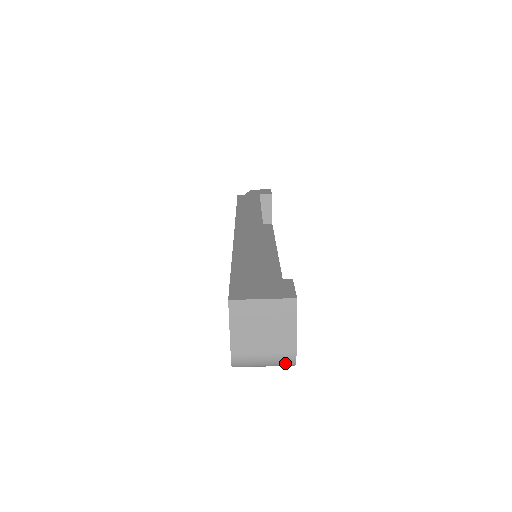
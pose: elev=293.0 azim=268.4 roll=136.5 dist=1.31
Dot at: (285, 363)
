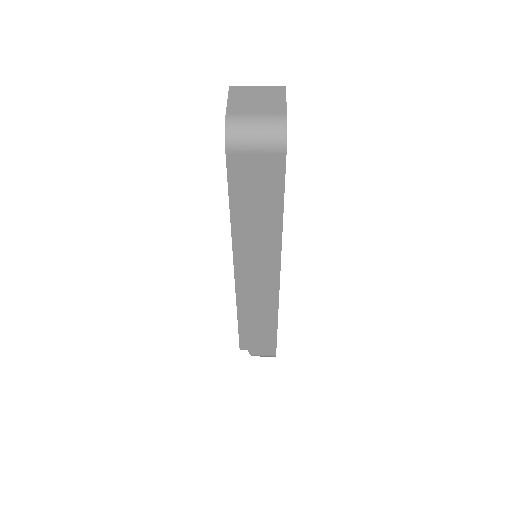
Dot at: (277, 126)
